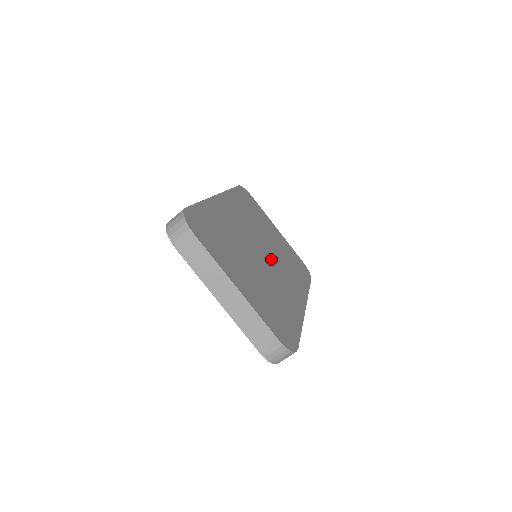
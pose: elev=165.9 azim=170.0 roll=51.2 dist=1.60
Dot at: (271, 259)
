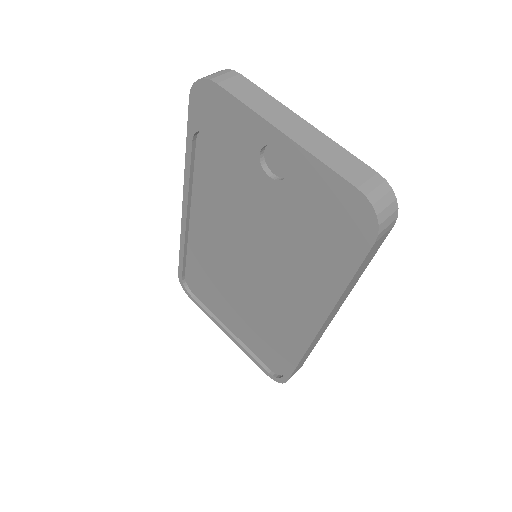
Dot at: occluded
